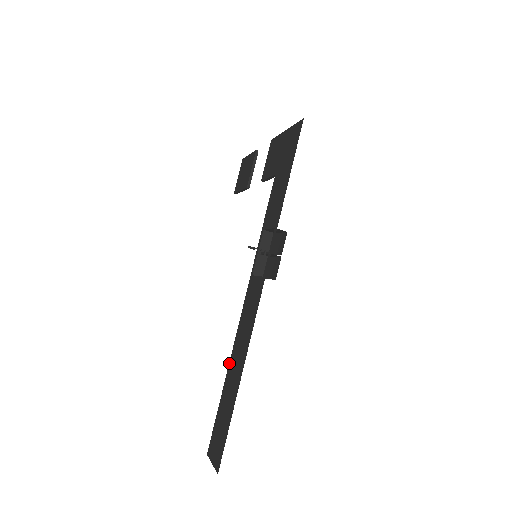
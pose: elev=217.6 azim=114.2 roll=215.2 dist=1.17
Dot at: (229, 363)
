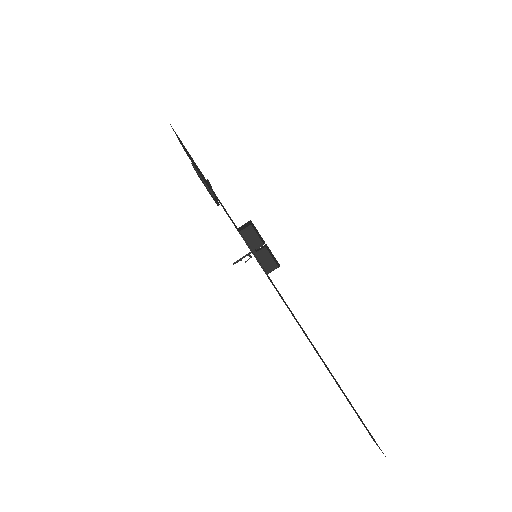
Dot at: occluded
